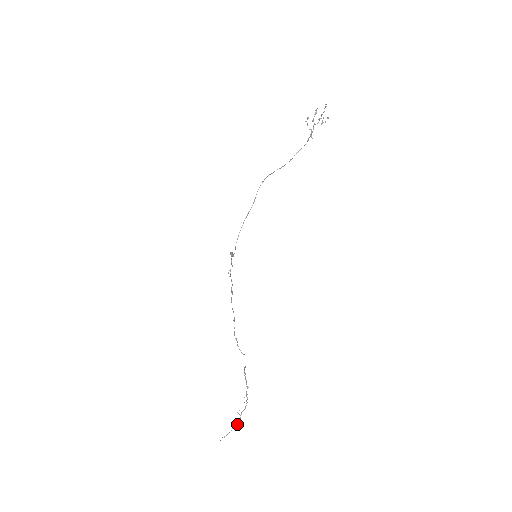
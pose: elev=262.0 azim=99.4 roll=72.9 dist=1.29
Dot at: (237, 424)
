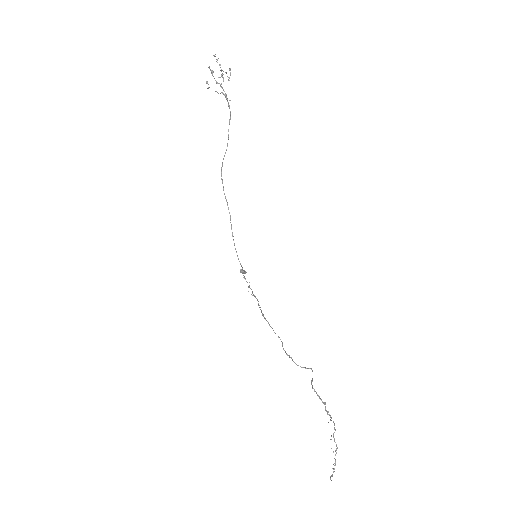
Dot at: (336, 453)
